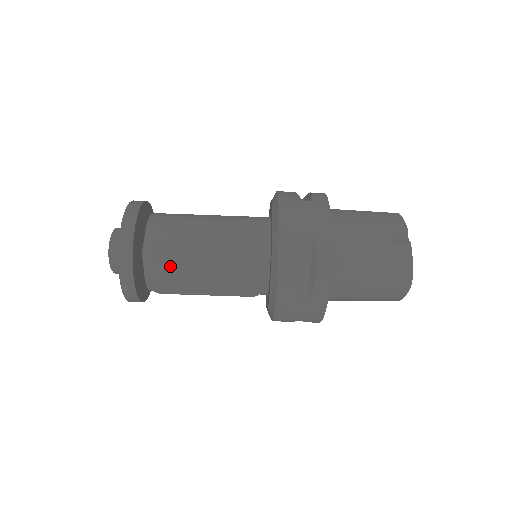
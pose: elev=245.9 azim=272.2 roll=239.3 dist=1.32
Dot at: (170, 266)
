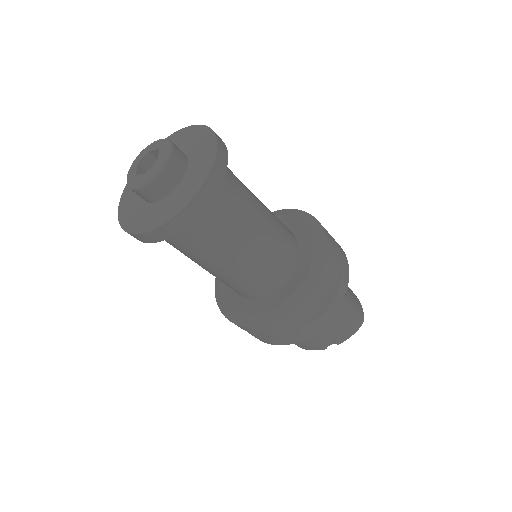
Dot at: occluded
